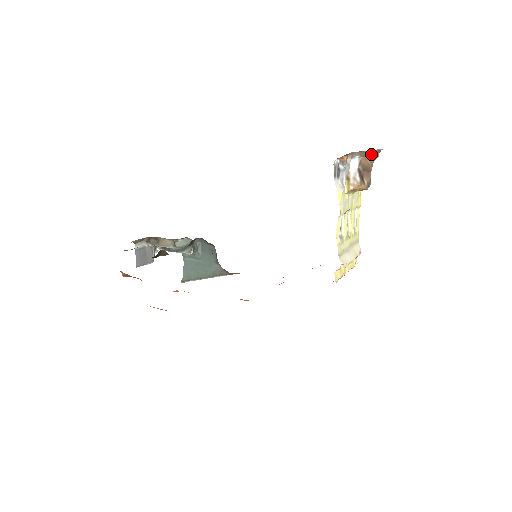
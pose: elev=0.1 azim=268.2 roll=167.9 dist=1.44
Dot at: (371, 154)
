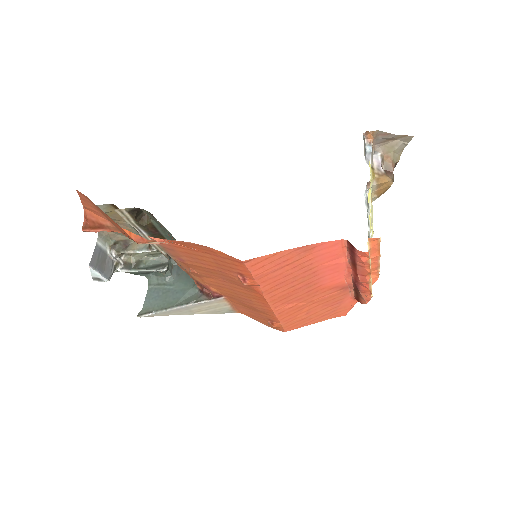
Dot at: (394, 149)
